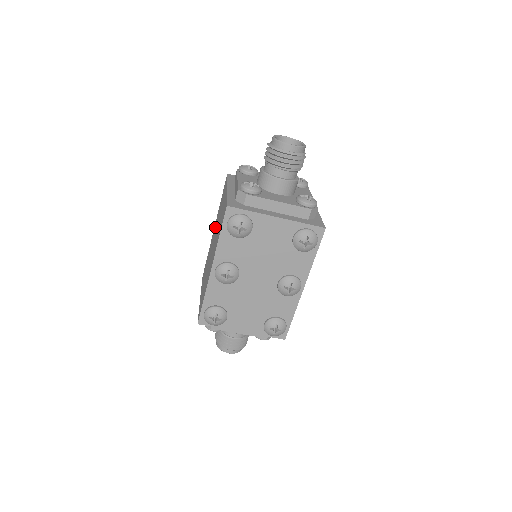
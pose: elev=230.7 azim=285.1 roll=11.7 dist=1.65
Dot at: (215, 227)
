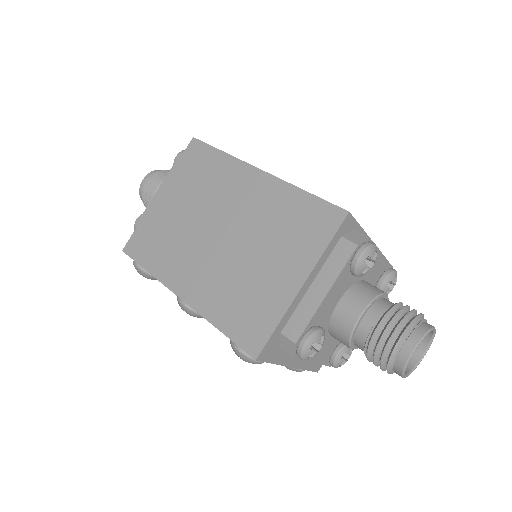
Dot at: (256, 200)
